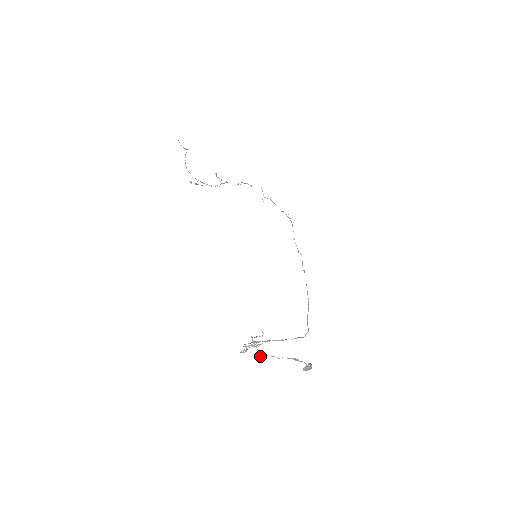
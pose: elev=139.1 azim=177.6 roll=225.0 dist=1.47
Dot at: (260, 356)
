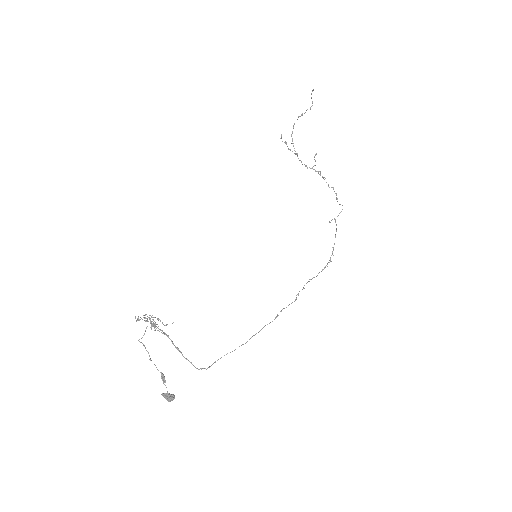
Dot at: occluded
